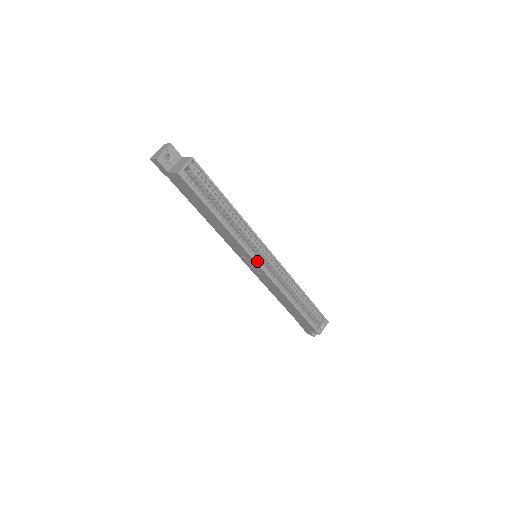
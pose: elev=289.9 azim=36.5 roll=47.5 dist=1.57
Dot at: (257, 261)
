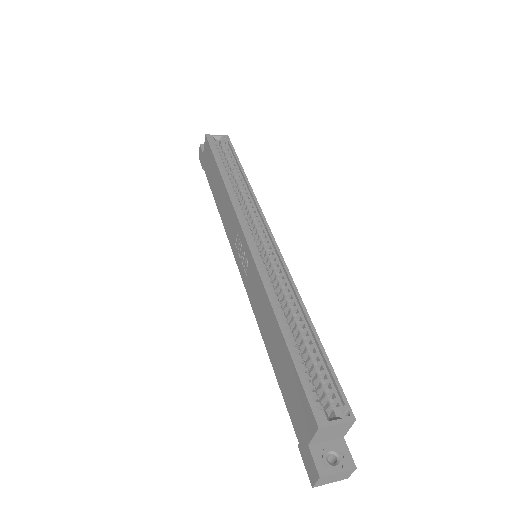
Dot at: (245, 230)
